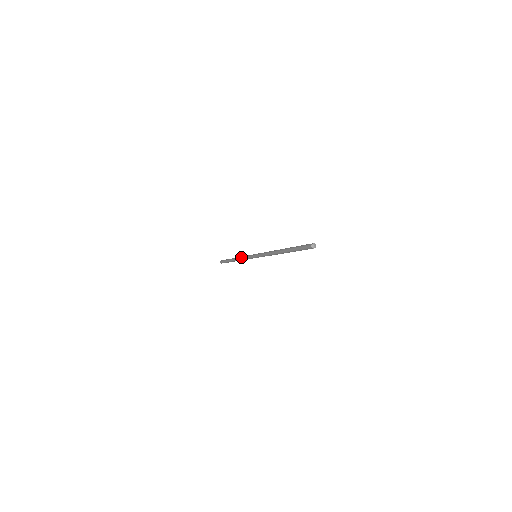
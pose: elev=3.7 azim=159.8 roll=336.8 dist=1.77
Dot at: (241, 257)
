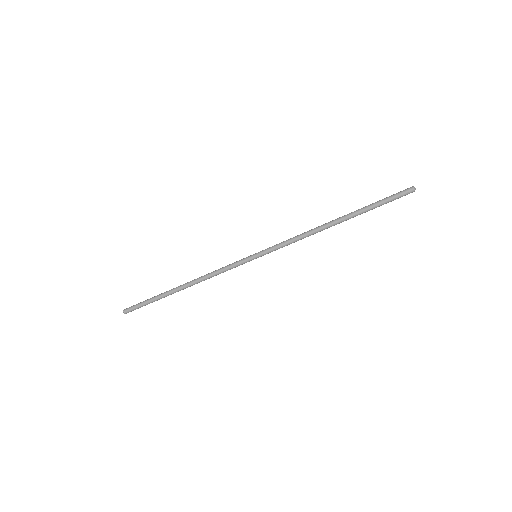
Dot at: (209, 273)
